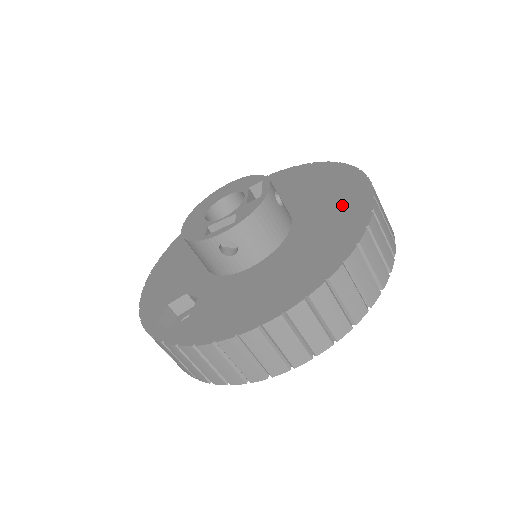
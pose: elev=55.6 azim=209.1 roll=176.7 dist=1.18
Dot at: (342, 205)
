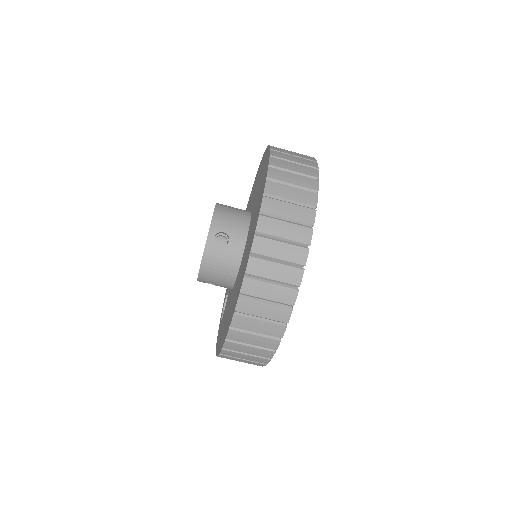
Dot at: (248, 249)
